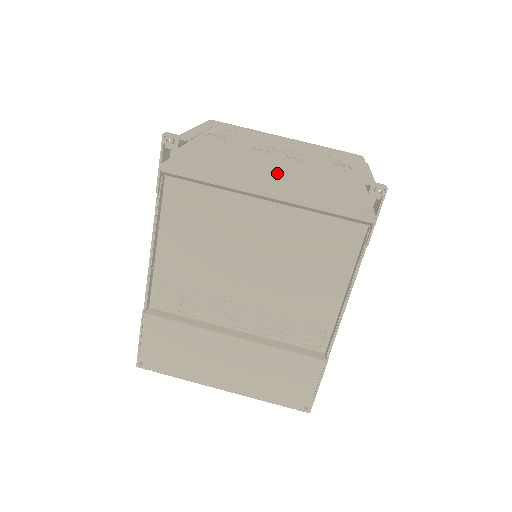
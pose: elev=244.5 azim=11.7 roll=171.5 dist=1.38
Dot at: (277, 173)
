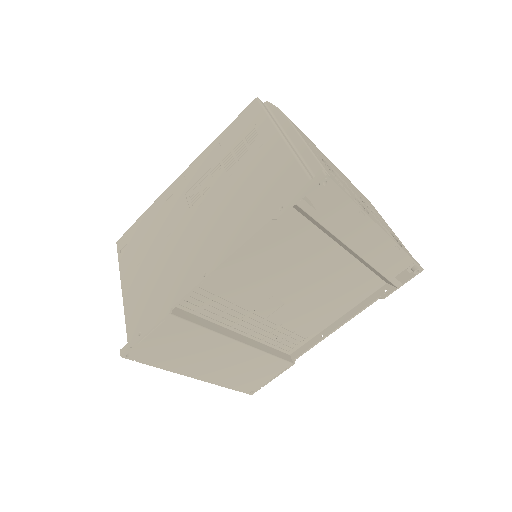
Dot at: (377, 239)
